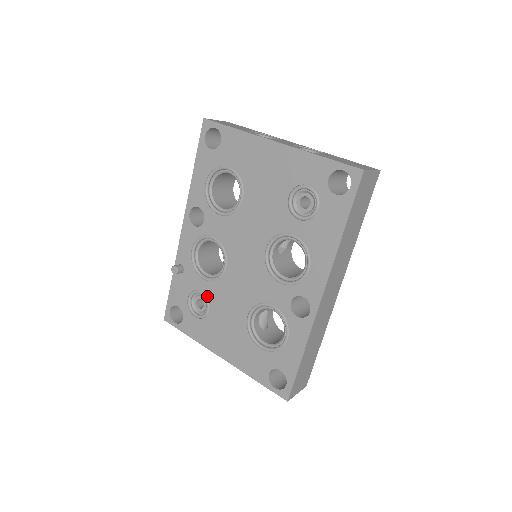
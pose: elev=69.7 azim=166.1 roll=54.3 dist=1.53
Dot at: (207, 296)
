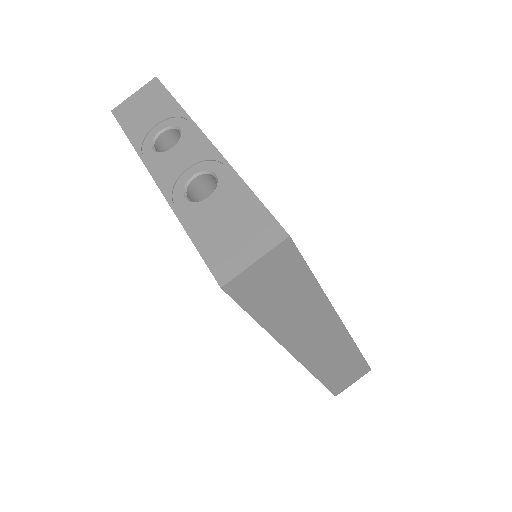
Dot at: occluded
